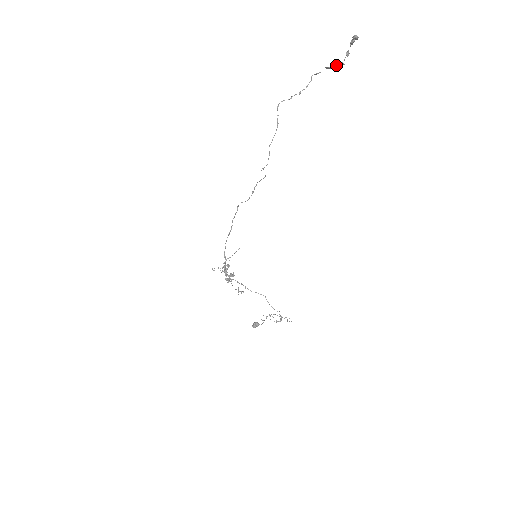
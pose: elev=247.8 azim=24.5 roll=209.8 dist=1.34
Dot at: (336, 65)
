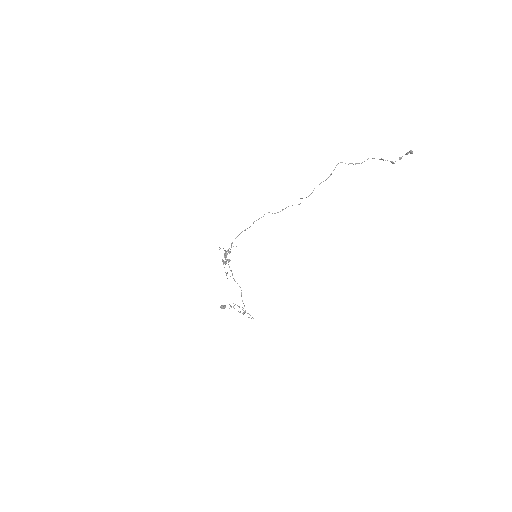
Dot at: occluded
